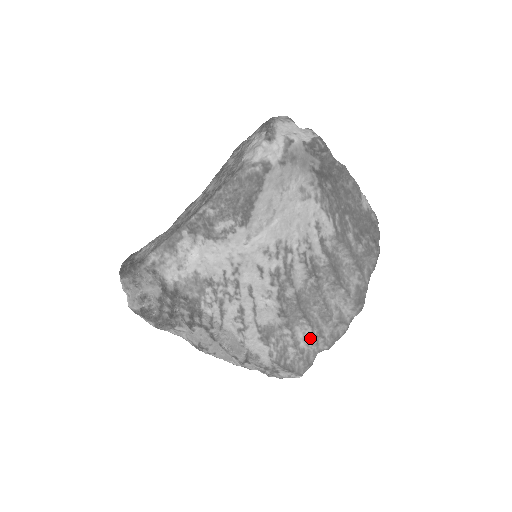
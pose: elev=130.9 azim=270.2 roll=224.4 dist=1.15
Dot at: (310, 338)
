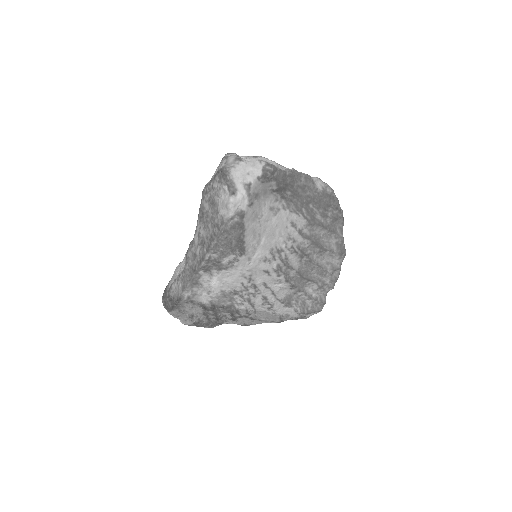
Dot at: (318, 289)
